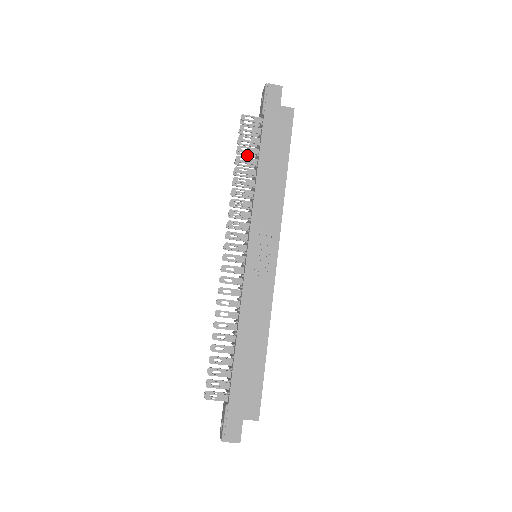
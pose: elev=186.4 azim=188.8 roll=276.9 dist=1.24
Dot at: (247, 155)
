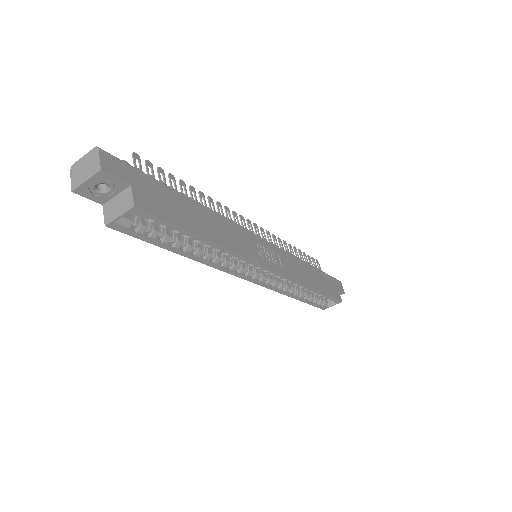
Dot at: occluded
